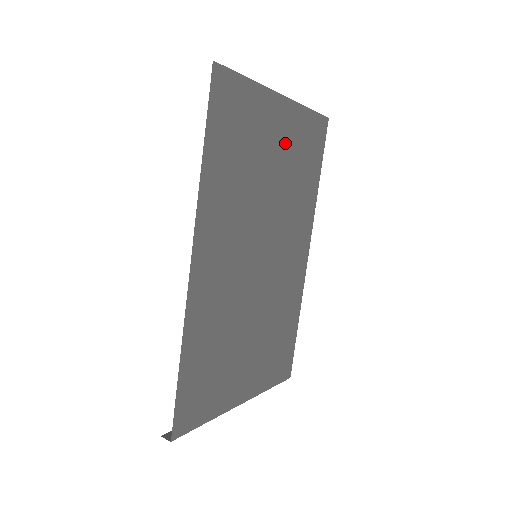
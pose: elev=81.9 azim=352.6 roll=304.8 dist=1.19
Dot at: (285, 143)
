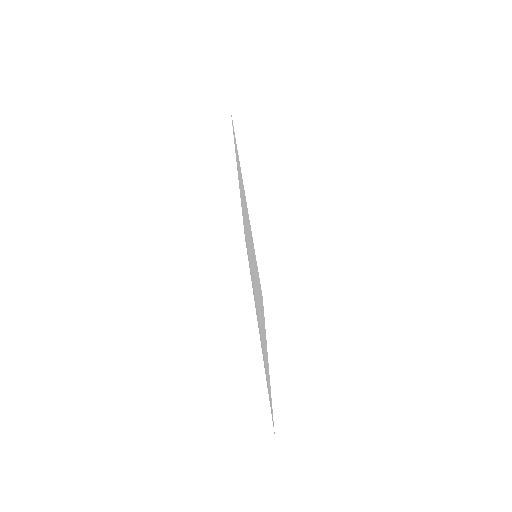
Dot at: occluded
